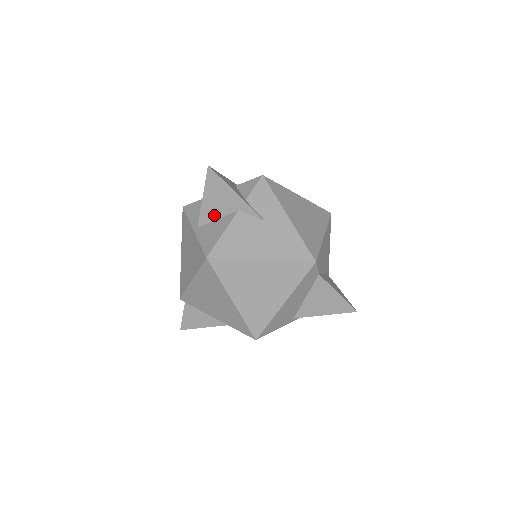
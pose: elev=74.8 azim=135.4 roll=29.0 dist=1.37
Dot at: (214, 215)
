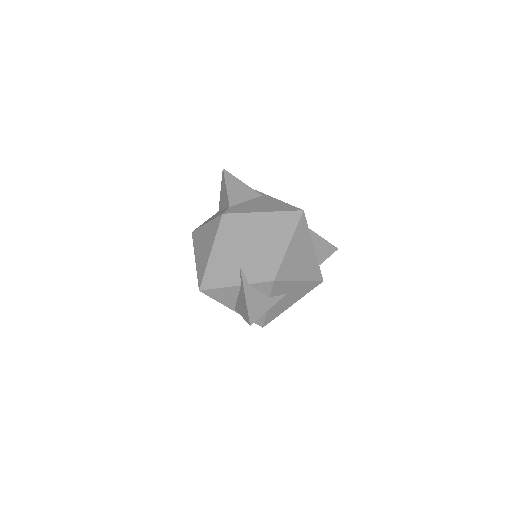
Dot at: occluded
